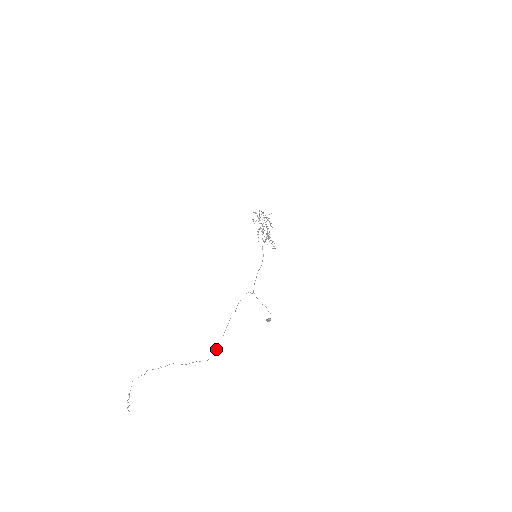
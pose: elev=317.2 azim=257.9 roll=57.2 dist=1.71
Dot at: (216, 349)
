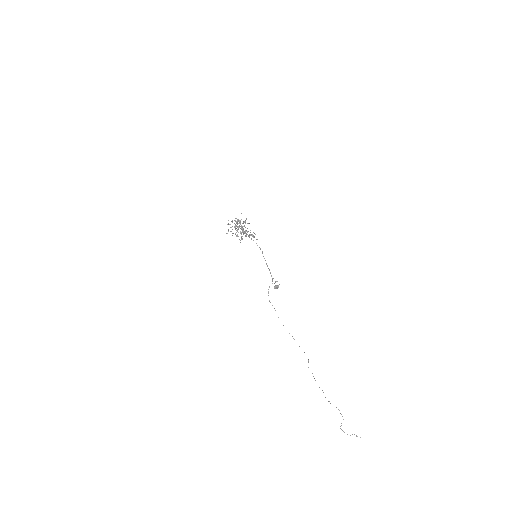
Dot at: occluded
